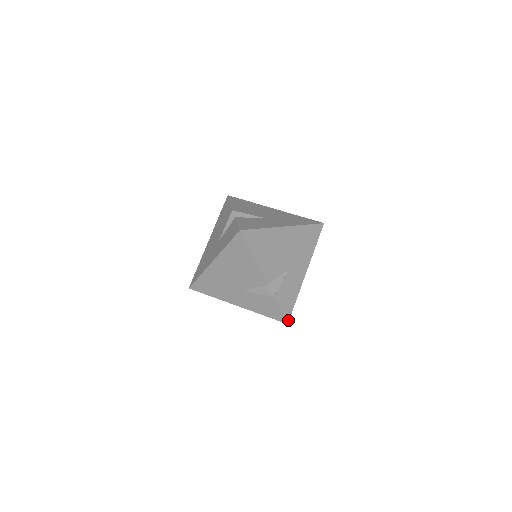
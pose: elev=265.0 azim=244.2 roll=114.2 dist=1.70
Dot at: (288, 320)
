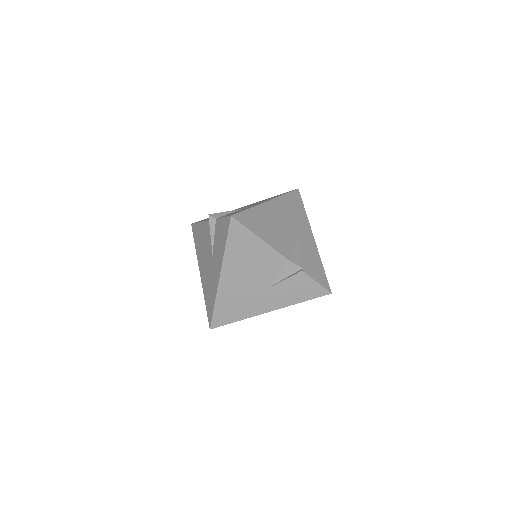
Dot at: (329, 289)
